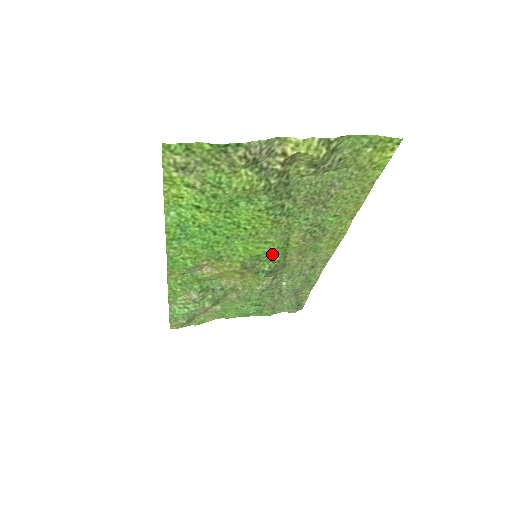
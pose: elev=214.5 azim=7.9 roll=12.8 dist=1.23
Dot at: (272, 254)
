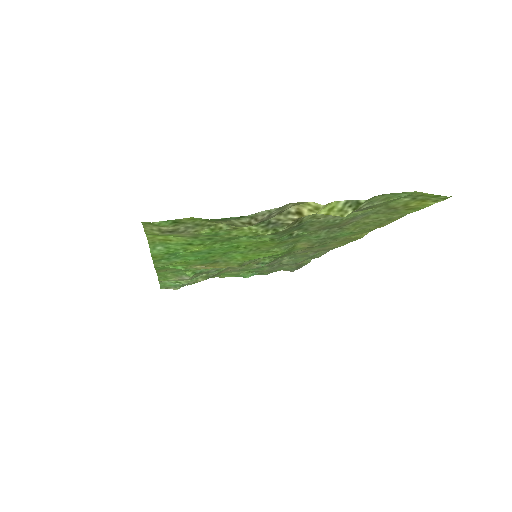
Dot at: (274, 255)
